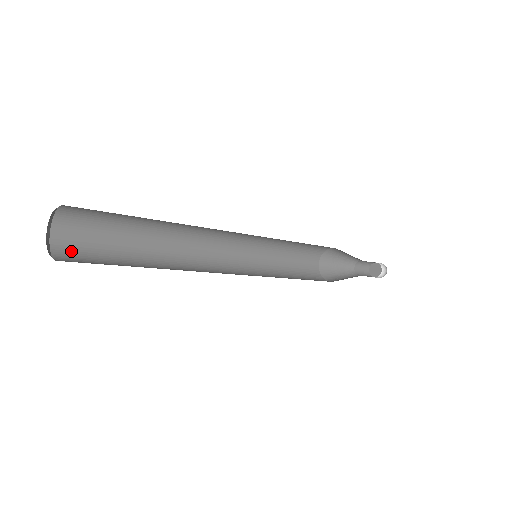
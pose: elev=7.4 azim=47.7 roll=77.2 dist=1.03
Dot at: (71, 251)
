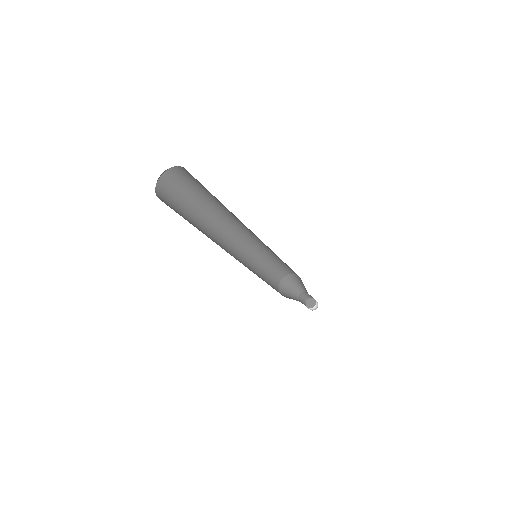
Dot at: occluded
